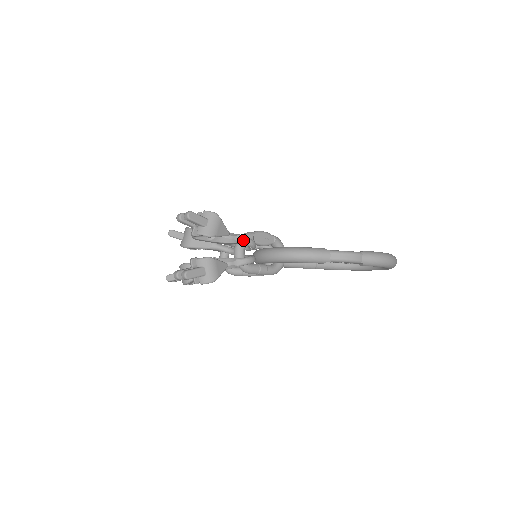
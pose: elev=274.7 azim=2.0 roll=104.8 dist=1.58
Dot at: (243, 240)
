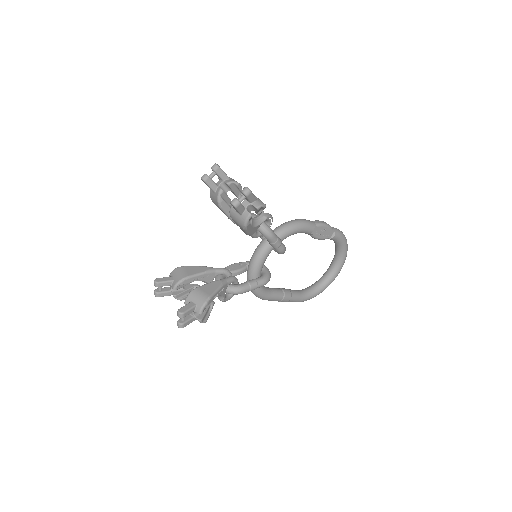
Dot at: occluded
